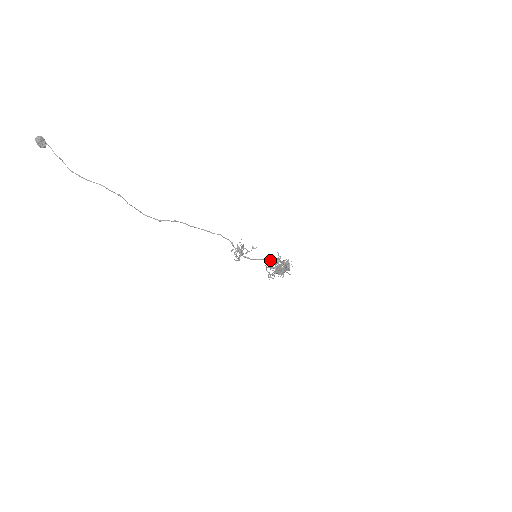
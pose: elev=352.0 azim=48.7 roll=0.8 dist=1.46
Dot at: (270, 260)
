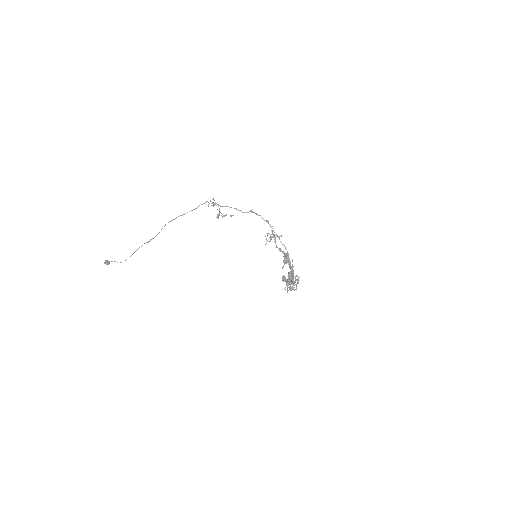
Dot at: (283, 278)
